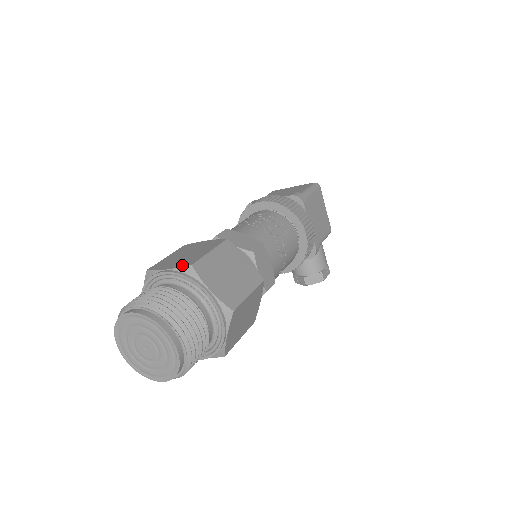
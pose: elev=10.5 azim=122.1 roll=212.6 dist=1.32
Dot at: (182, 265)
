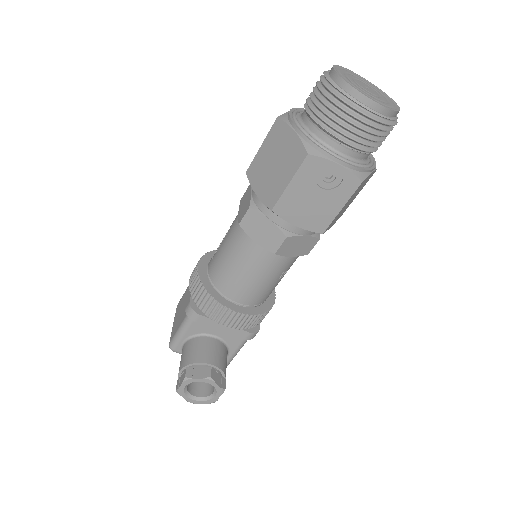
Dot at: occluded
